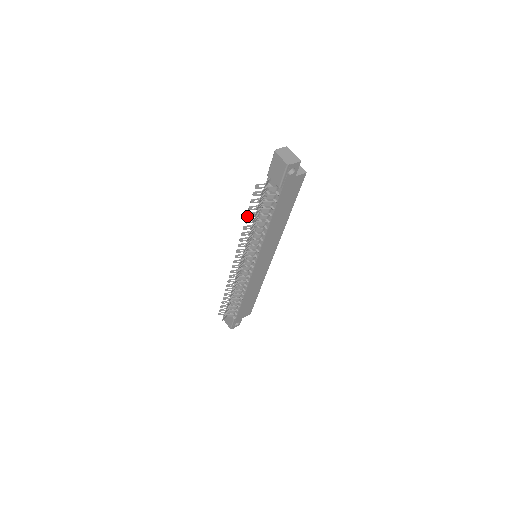
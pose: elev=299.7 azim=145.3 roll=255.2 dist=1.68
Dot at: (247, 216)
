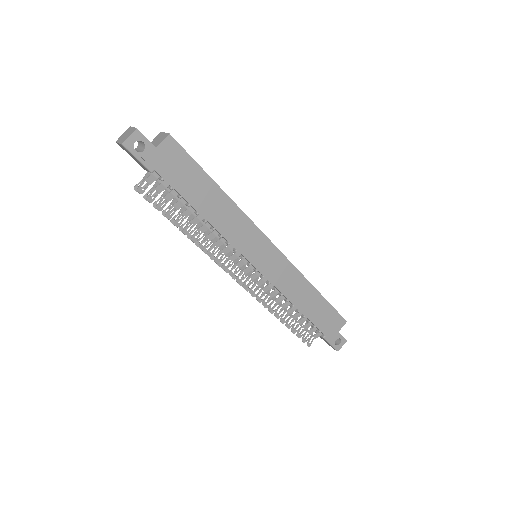
Dot at: occluded
